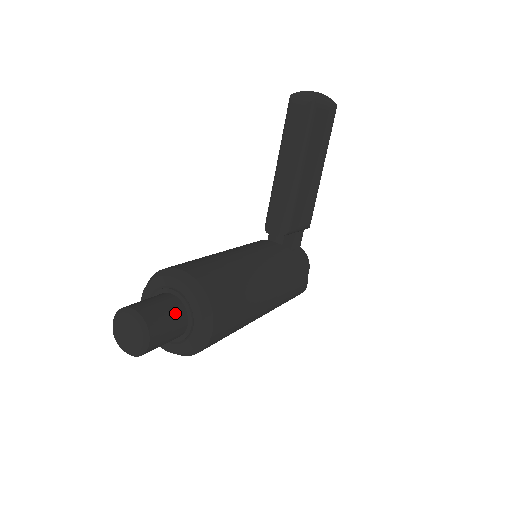
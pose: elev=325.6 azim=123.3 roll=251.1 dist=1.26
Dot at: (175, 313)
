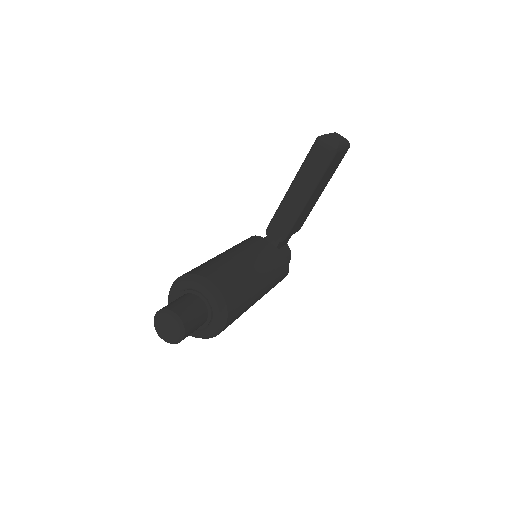
Dot at: (201, 315)
